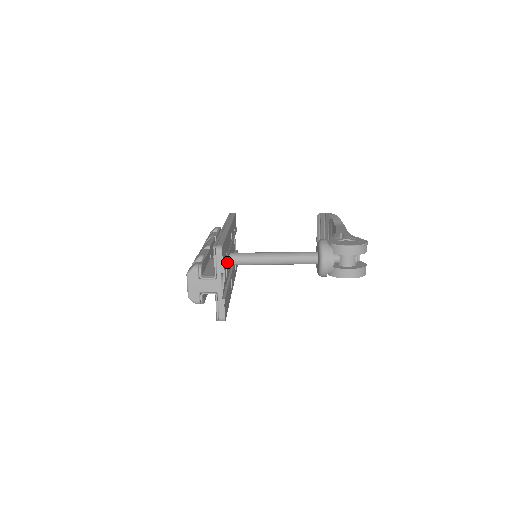
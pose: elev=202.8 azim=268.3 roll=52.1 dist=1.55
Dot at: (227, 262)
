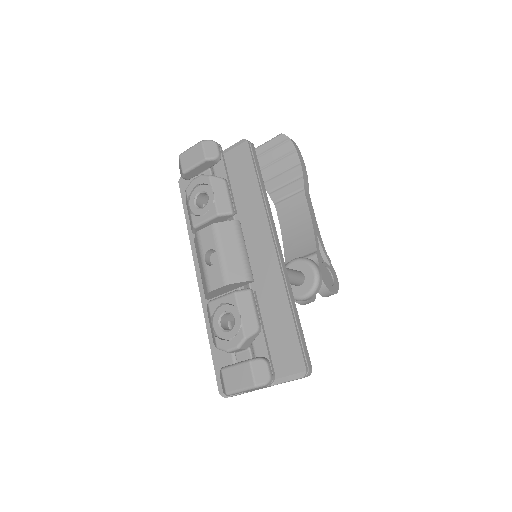
Dot at: occluded
